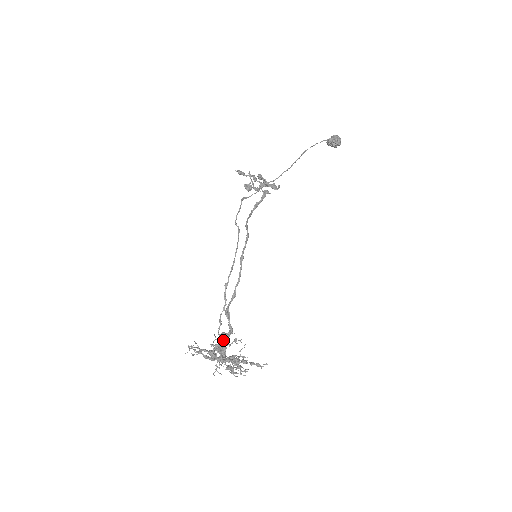
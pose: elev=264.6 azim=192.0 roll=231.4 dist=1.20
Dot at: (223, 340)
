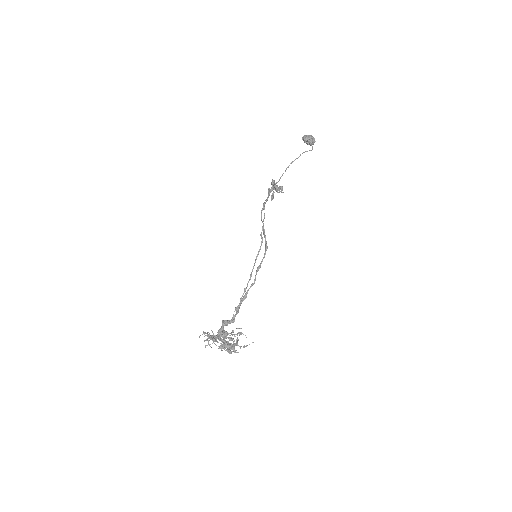
Dot at: occluded
